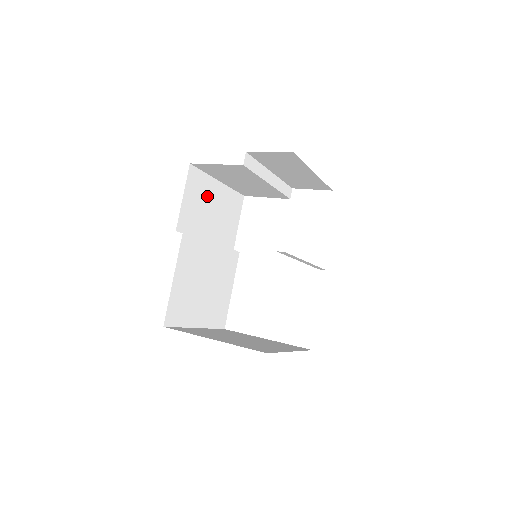
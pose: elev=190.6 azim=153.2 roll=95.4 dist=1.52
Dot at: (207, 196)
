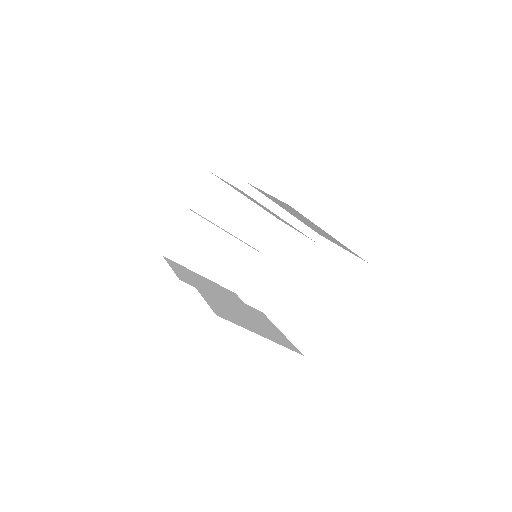
Dot at: (195, 277)
